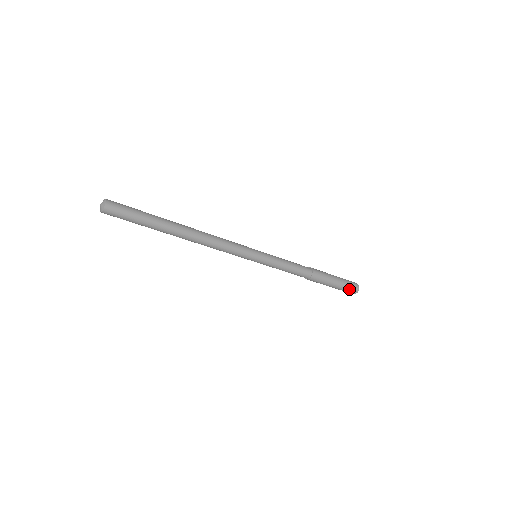
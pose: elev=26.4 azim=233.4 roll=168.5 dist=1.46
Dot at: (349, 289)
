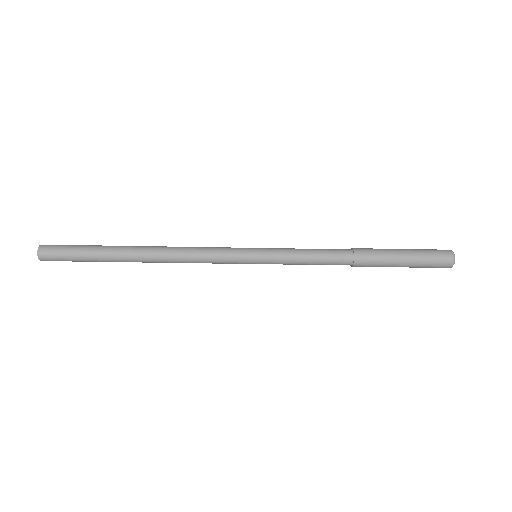
Dot at: (434, 264)
